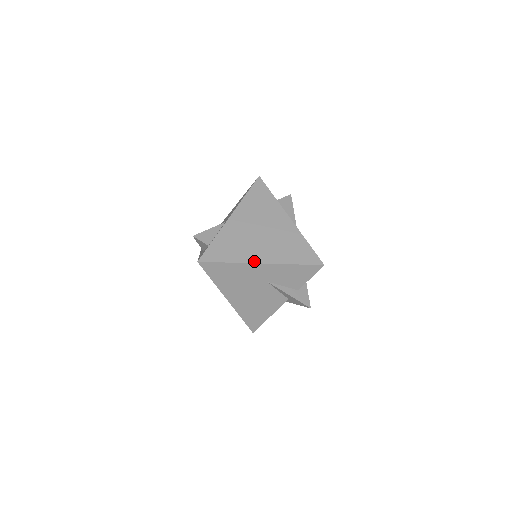
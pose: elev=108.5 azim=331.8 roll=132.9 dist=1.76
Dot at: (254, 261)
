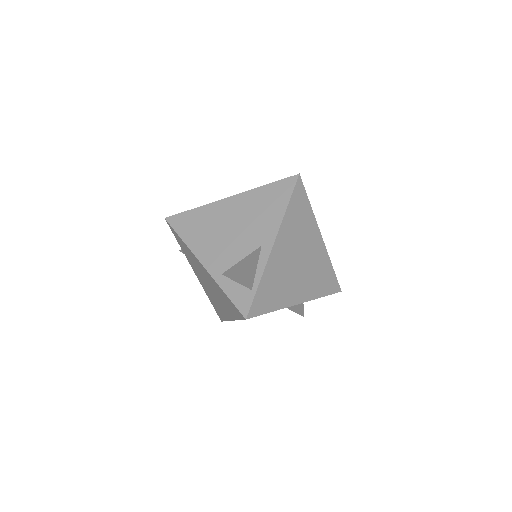
Dot at: (294, 303)
